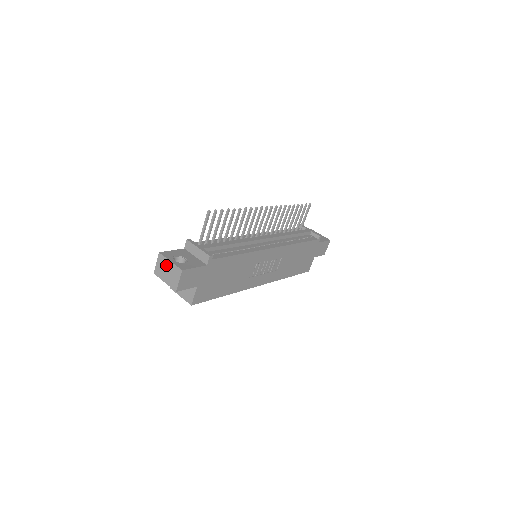
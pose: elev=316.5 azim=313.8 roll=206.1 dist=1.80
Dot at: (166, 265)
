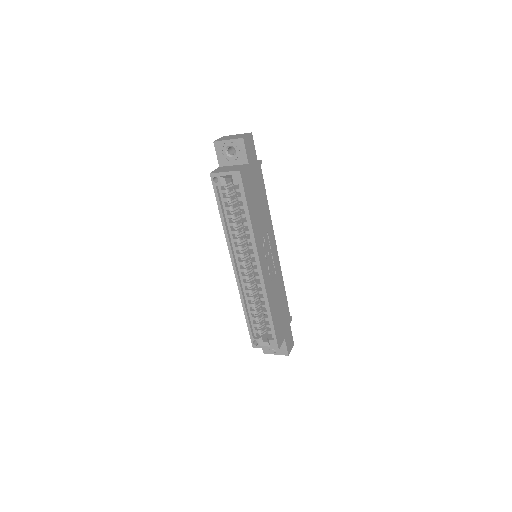
Dot at: (232, 136)
